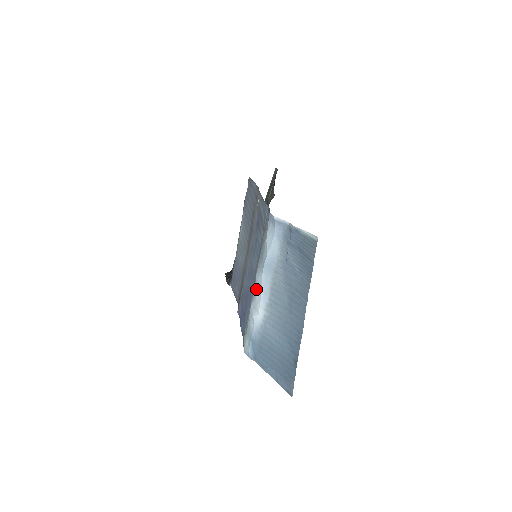
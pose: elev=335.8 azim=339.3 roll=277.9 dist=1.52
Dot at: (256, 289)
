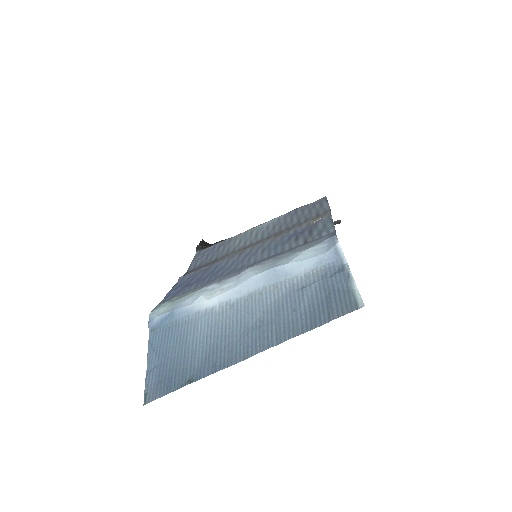
Dot at: (234, 278)
